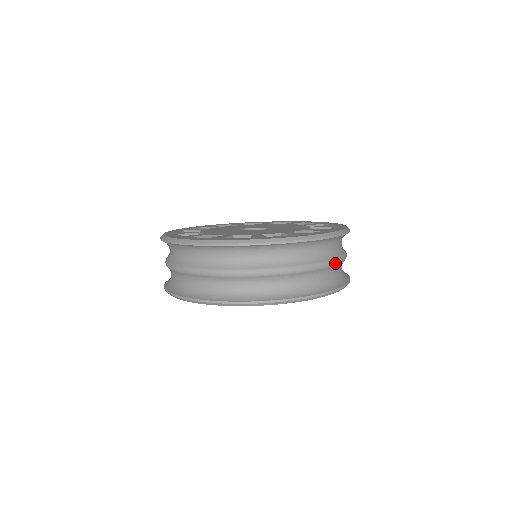
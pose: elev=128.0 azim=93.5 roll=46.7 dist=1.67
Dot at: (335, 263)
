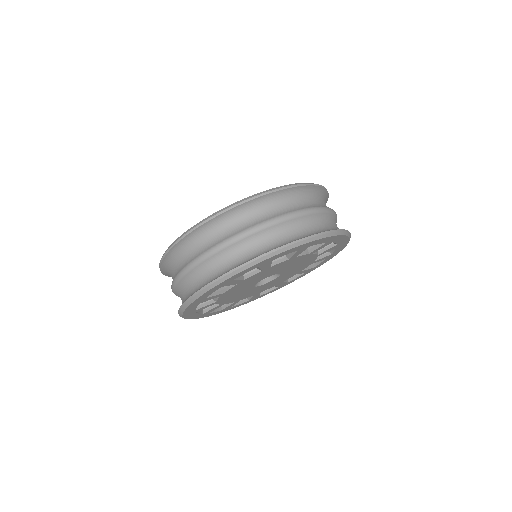
Dot at: (322, 210)
